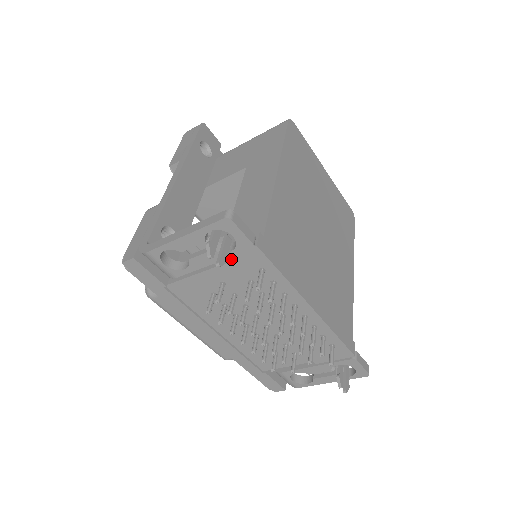
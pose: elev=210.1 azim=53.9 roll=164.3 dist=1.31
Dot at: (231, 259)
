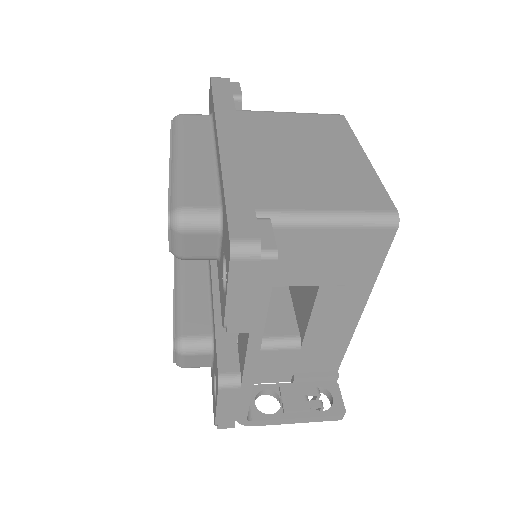
Dot at: occluded
